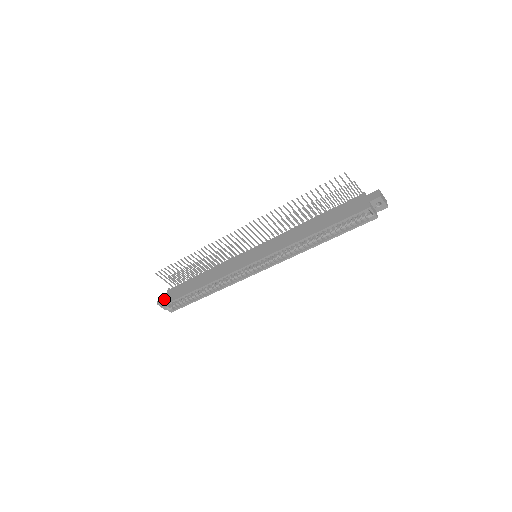
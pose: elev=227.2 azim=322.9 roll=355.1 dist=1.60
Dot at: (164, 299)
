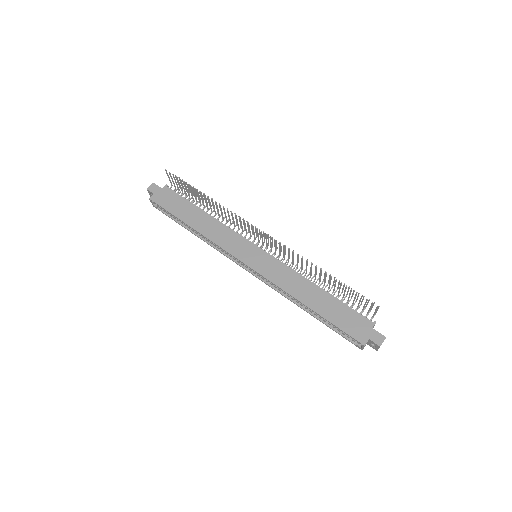
Dot at: (156, 193)
